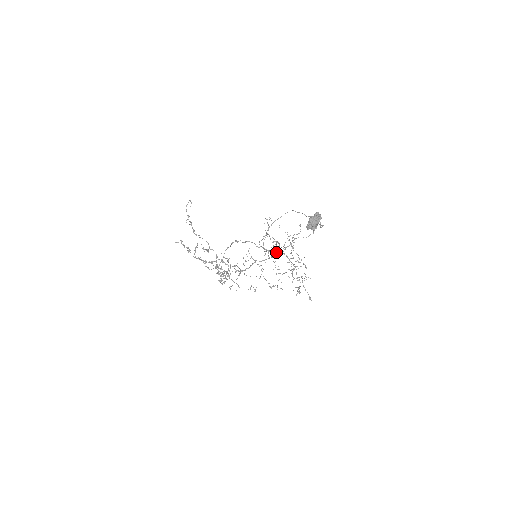
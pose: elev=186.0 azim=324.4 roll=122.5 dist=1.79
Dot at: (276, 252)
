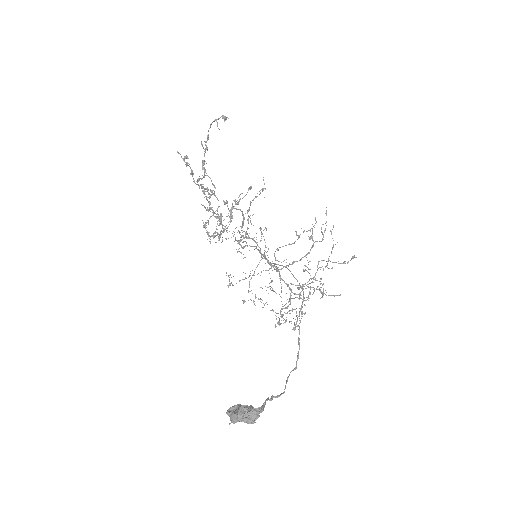
Dot at: (293, 262)
